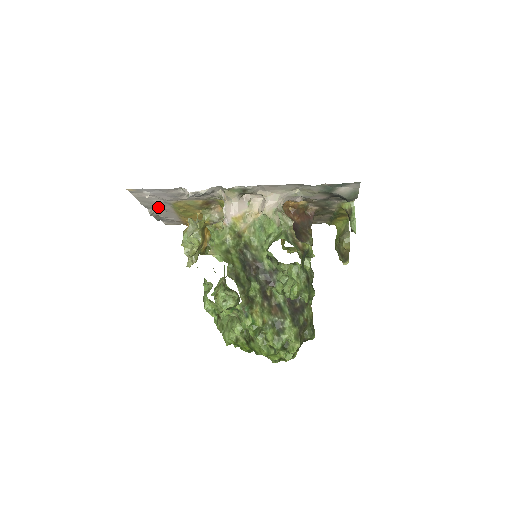
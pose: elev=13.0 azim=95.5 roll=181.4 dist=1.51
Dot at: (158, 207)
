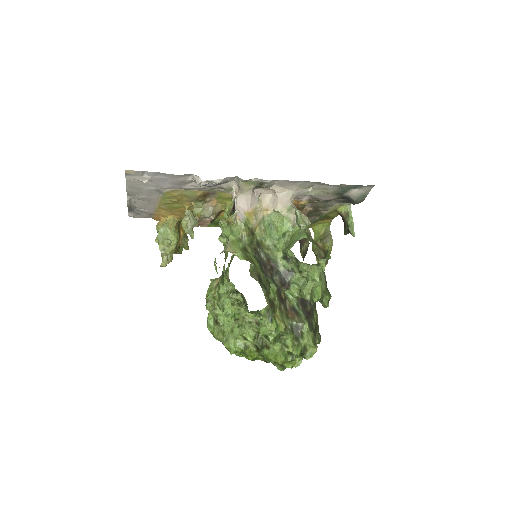
Dot at: (143, 195)
